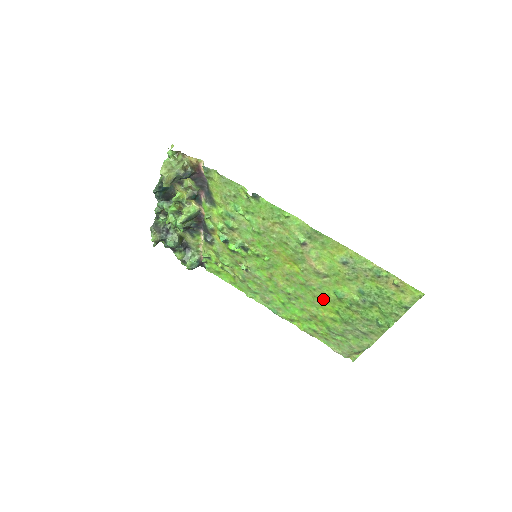
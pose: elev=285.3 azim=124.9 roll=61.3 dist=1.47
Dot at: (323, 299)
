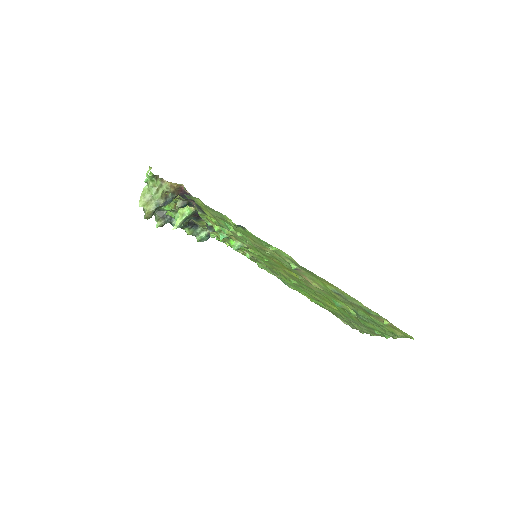
Dot at: (324, 298)
